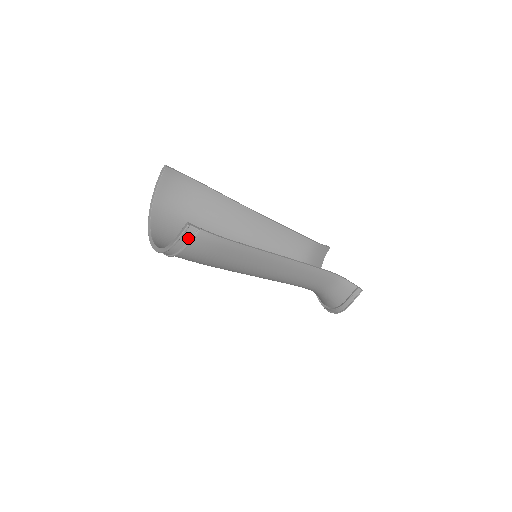
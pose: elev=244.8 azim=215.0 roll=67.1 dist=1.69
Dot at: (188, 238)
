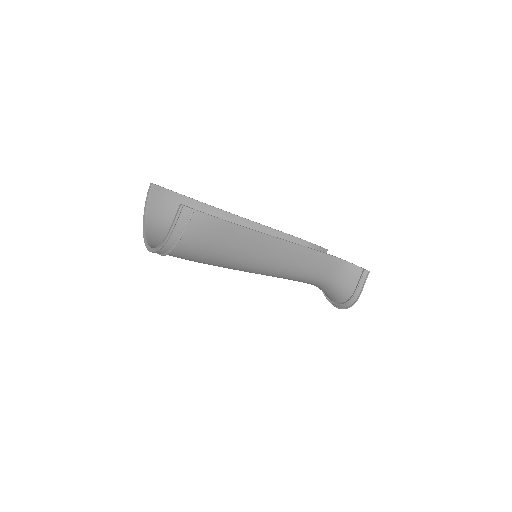
Dot at: (184, 221)
